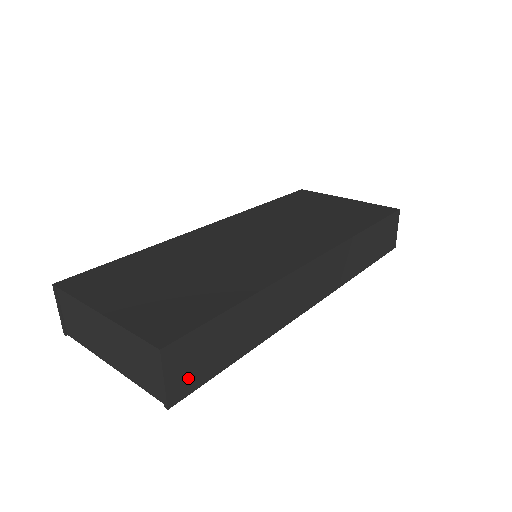
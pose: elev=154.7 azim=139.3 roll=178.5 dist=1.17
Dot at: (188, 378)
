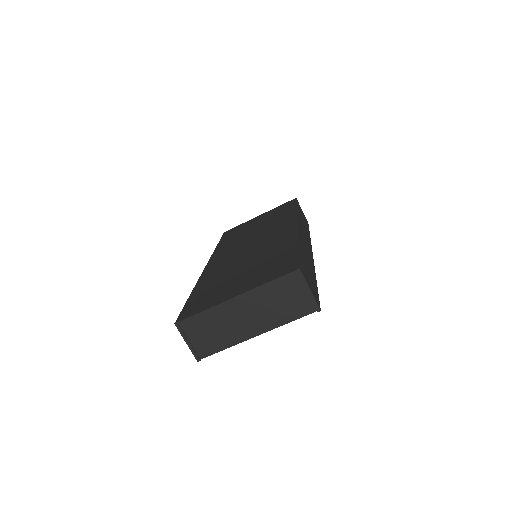
Dot at: (314, 291)
